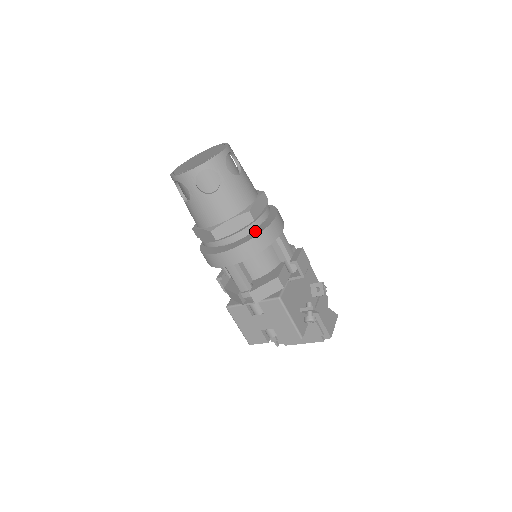
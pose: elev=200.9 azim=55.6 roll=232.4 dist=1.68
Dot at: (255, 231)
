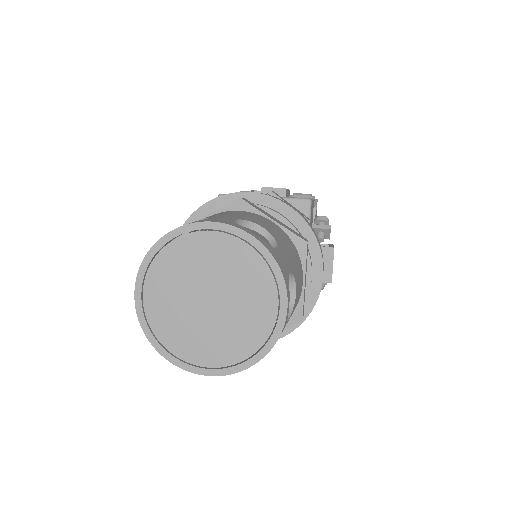
Dot at: occluded
